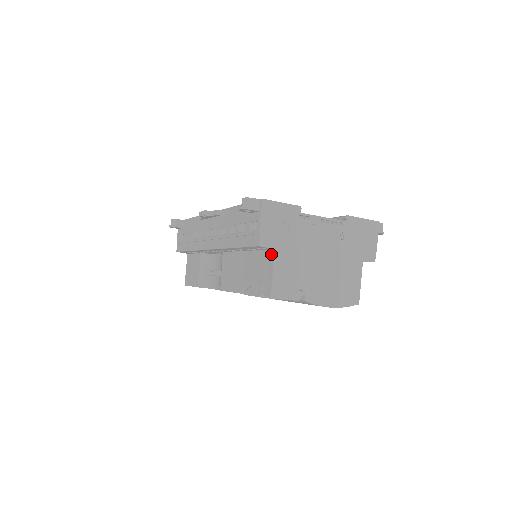
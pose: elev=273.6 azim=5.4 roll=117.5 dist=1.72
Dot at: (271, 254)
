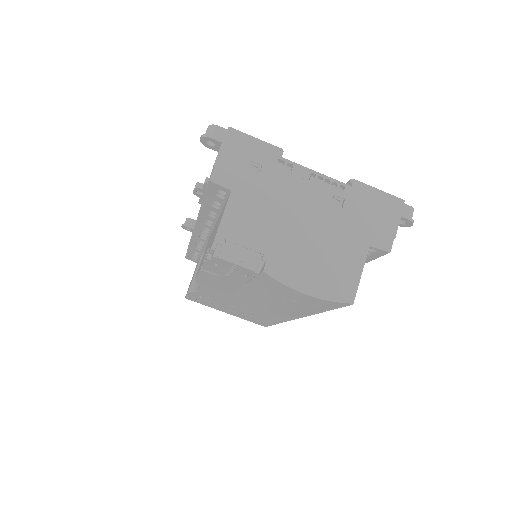
Dot at: (228, 199)
